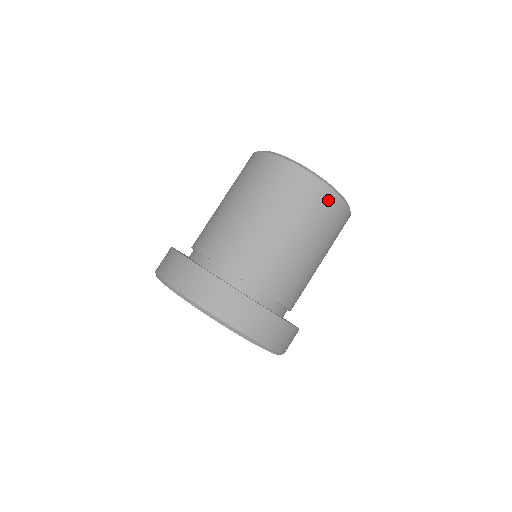
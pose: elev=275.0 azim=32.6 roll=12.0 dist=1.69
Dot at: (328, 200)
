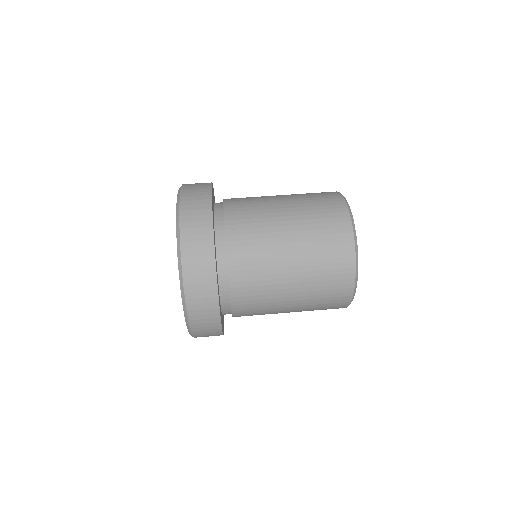
Dot at: (341, 229)
